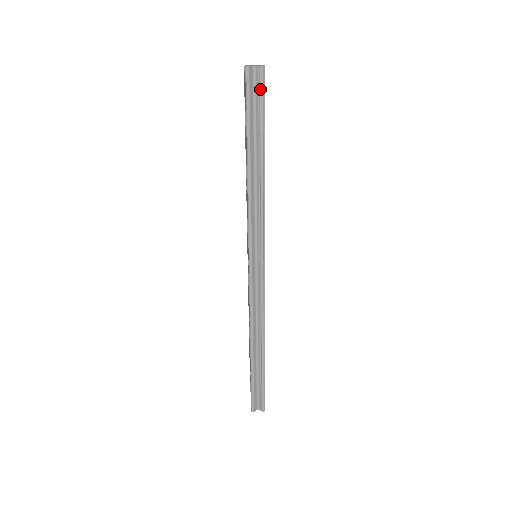
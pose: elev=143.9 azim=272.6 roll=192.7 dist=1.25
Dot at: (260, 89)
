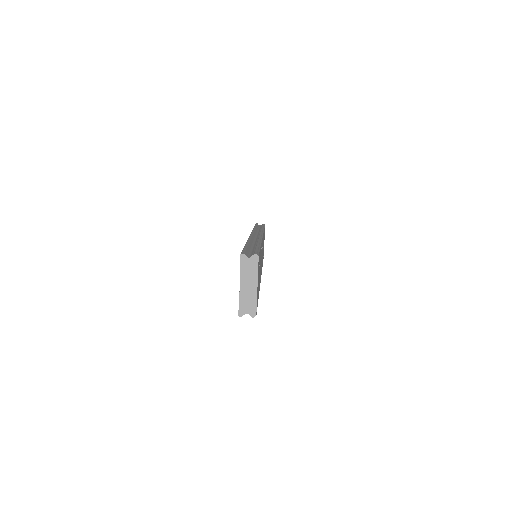
Dot at: occluded
